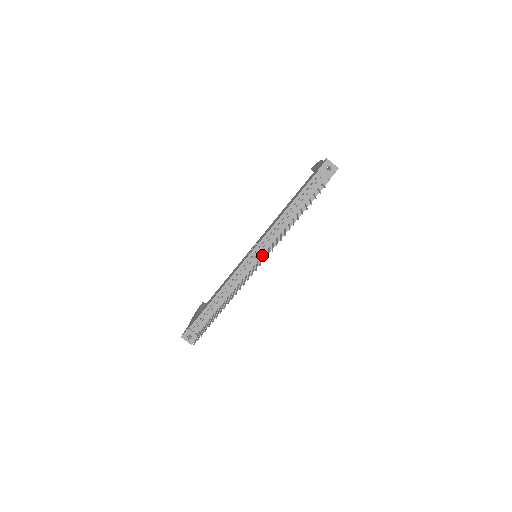
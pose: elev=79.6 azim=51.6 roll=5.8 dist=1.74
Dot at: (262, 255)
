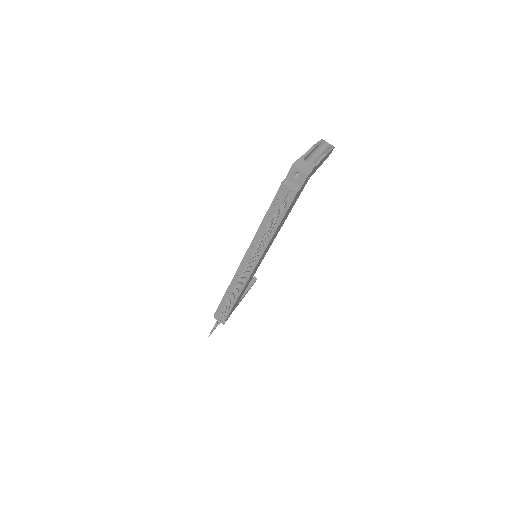
Dot at: occluded
